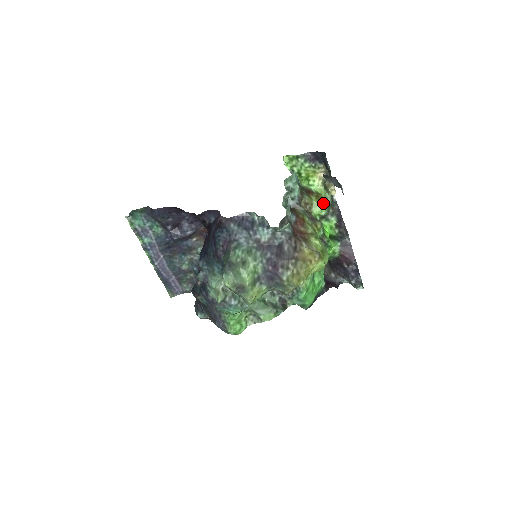
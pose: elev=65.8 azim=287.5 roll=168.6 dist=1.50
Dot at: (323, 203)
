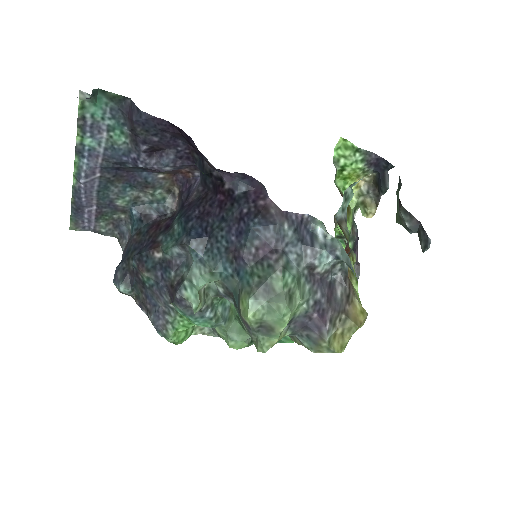
Dot at: (350, 221)
